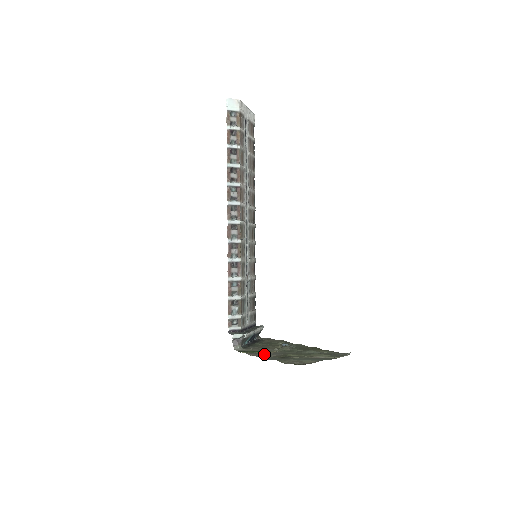
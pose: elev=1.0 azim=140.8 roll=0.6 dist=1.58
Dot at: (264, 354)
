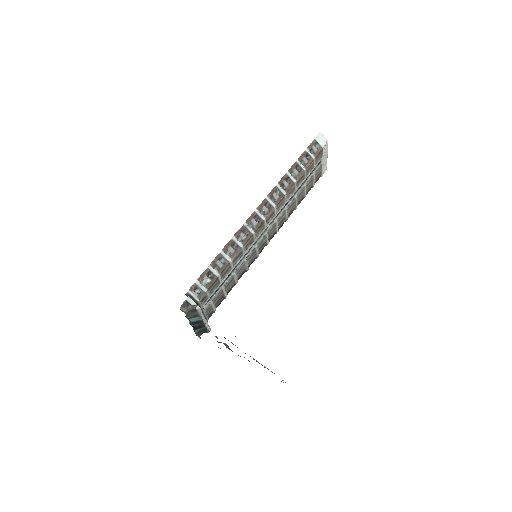
Dot at: occluded
